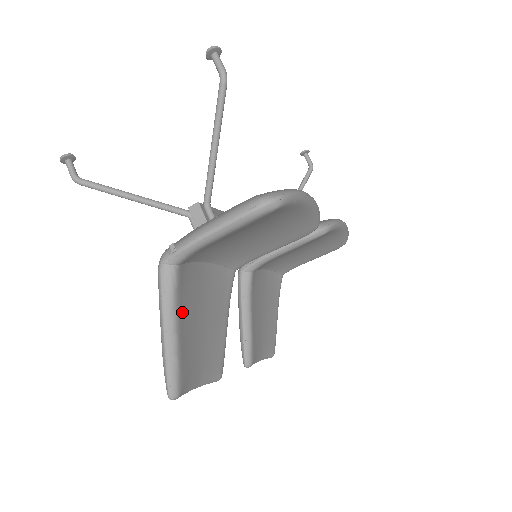
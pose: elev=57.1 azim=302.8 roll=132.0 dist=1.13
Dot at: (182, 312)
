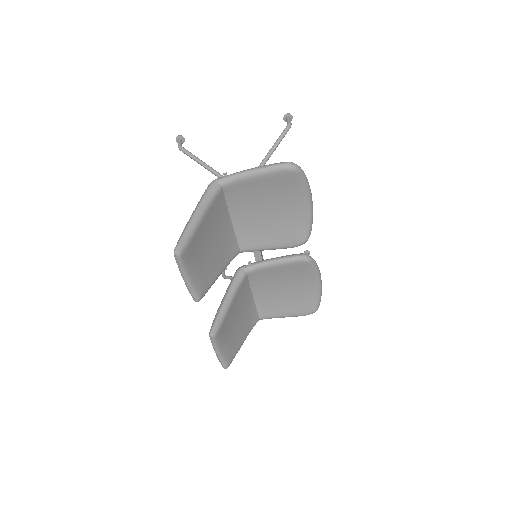
Dot at: (209, 215)
